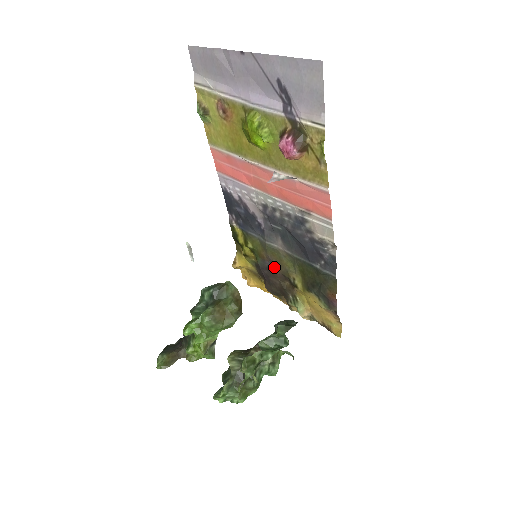
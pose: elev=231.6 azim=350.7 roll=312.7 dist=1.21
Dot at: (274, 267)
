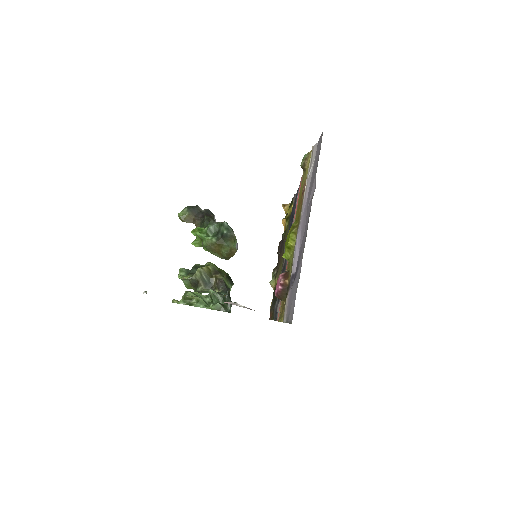
Dot at: (281, 253)
